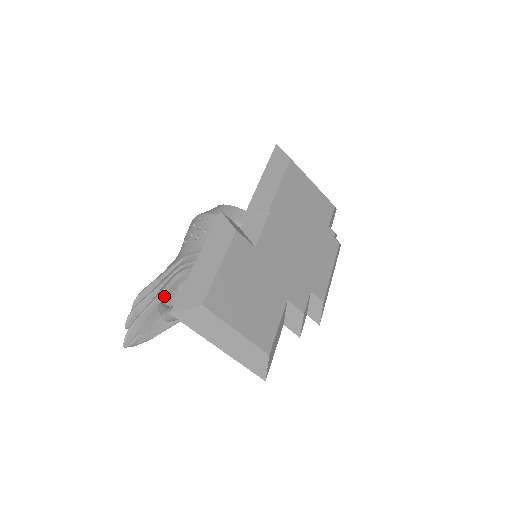
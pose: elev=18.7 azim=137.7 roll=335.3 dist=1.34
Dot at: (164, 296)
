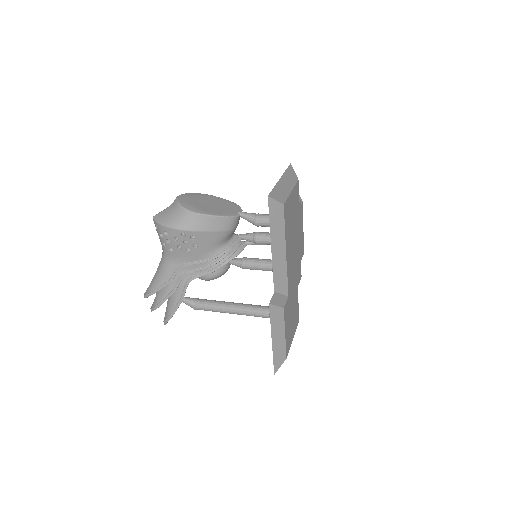
Dot at: occluded
